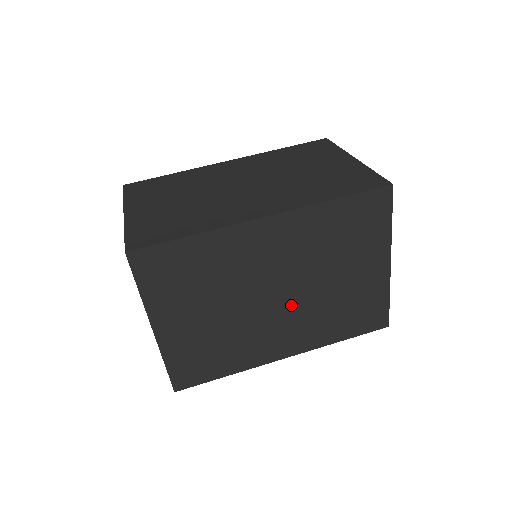
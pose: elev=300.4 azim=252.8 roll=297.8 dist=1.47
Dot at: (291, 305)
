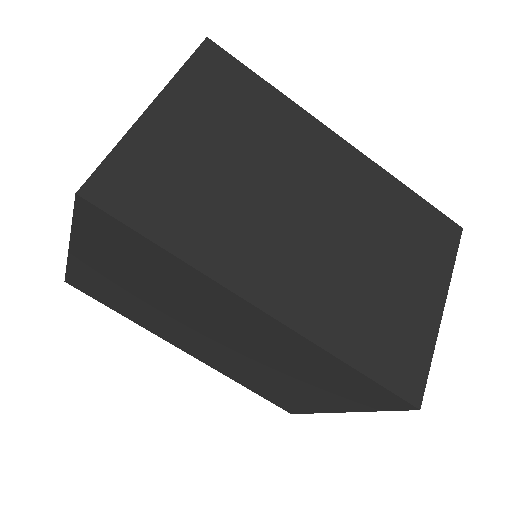
Dot at: (222, 348)
